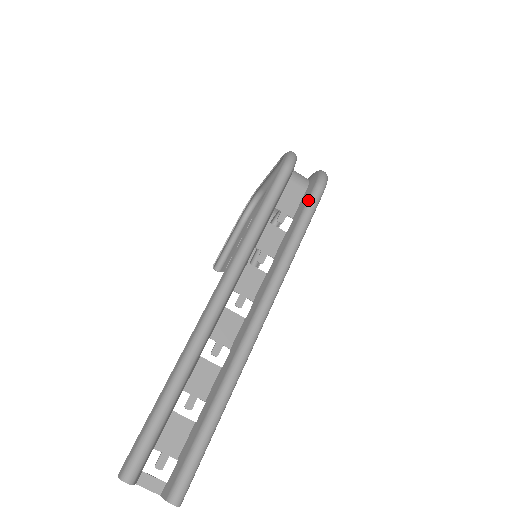
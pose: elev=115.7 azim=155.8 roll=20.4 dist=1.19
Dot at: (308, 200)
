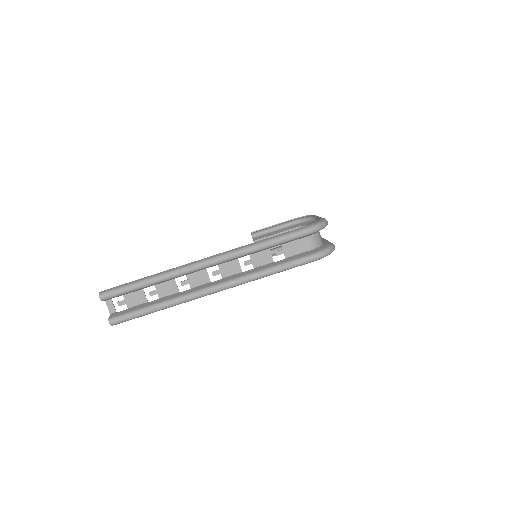
Dot at: (300, 258)
